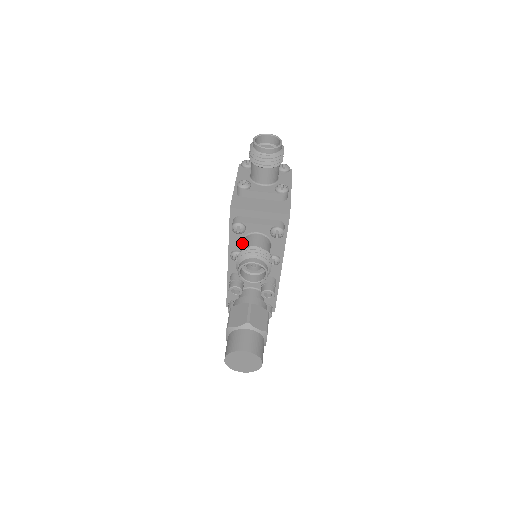
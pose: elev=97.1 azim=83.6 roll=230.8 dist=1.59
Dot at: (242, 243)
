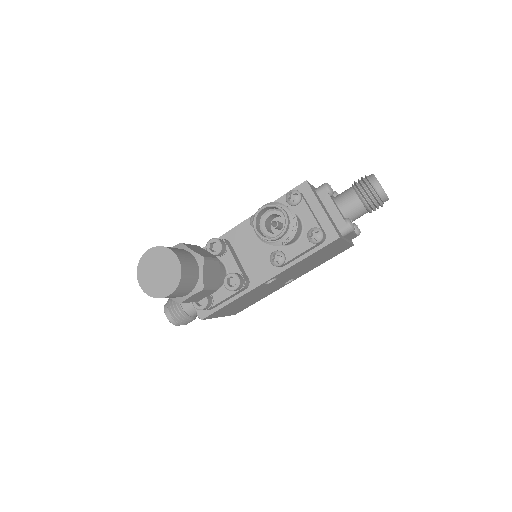
Dot at: occluded
